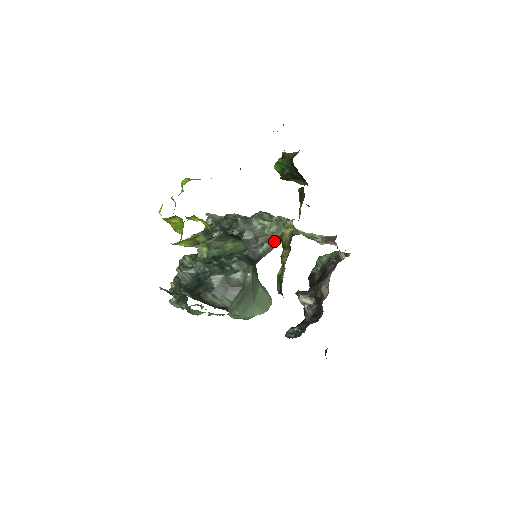
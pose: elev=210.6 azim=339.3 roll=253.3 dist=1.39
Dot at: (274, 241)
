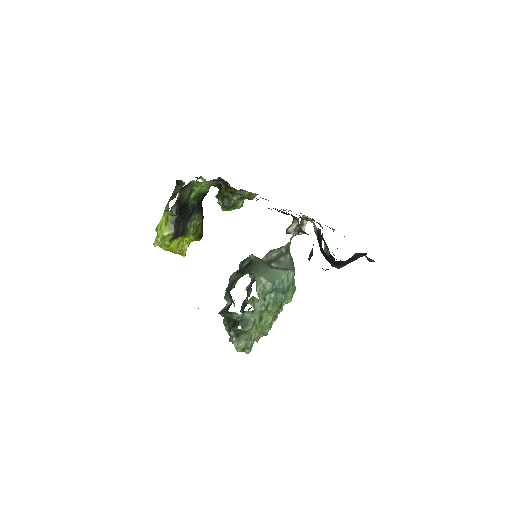
Dot at: (278, 261)
